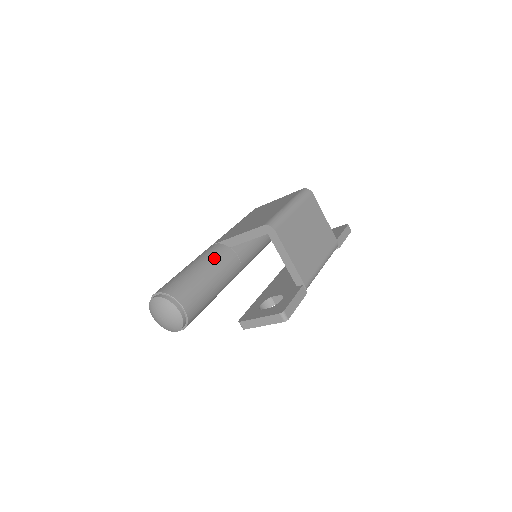
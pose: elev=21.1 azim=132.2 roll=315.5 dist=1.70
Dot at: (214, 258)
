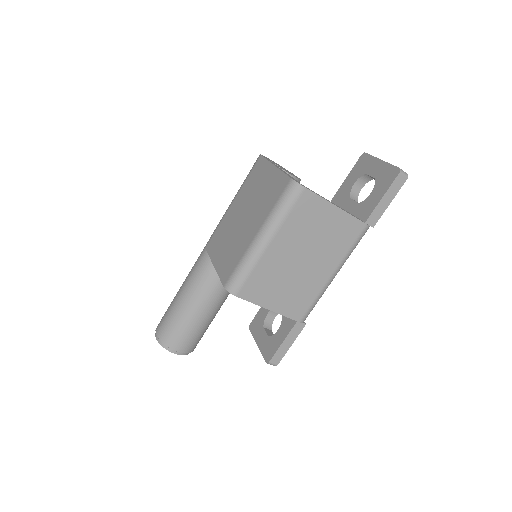
Dot at: (201, 284)
